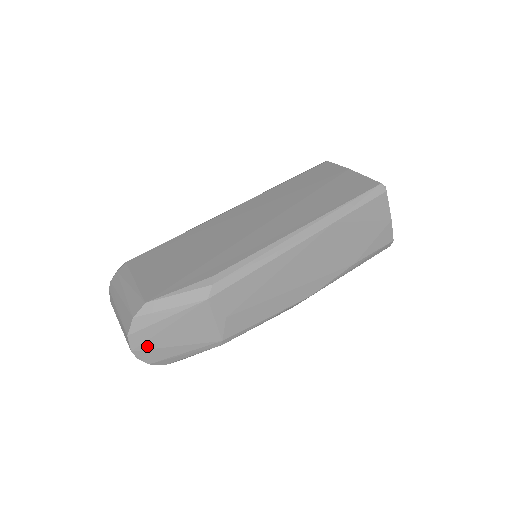
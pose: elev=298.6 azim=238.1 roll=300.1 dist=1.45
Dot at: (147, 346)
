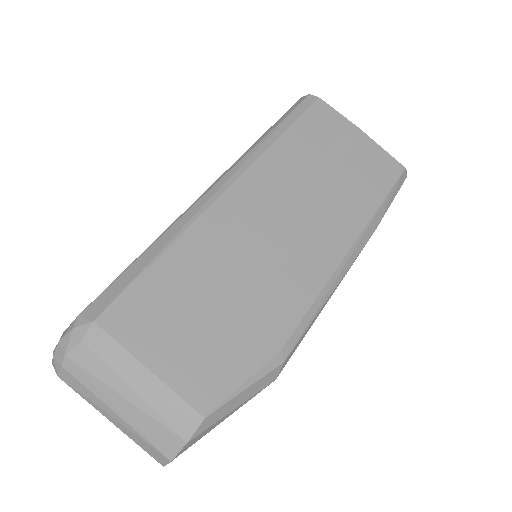
Dot at: occluded
